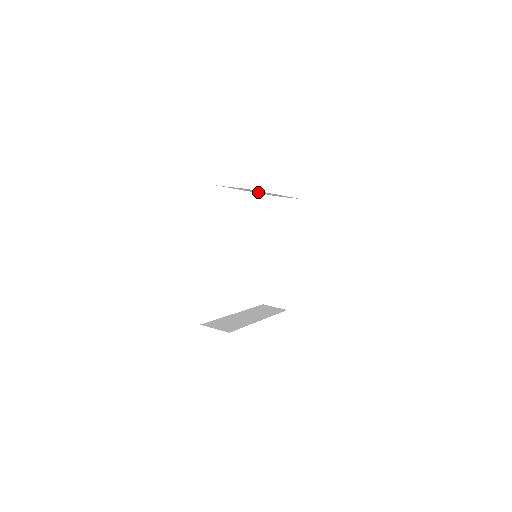
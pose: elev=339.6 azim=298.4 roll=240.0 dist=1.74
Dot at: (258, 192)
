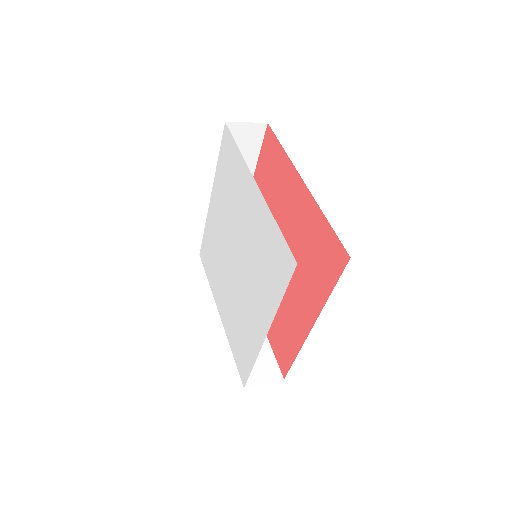
Dot at: occluded
